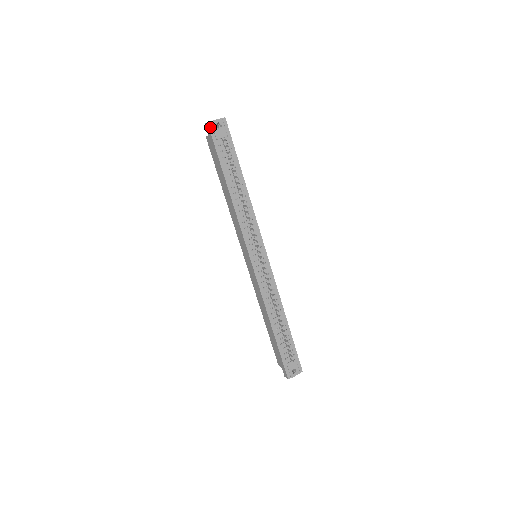
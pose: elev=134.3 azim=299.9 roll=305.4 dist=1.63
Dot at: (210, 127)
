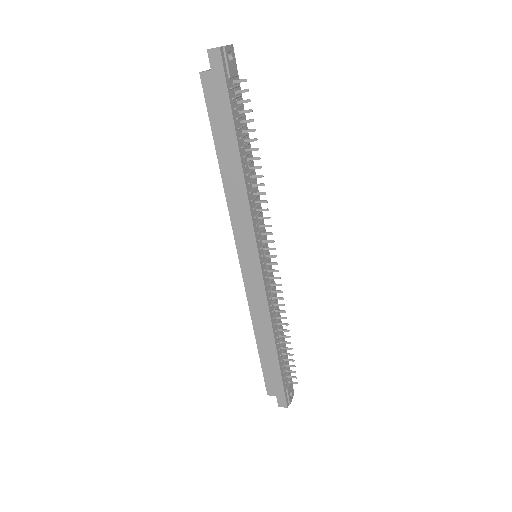
Dot at: (222, 56)
